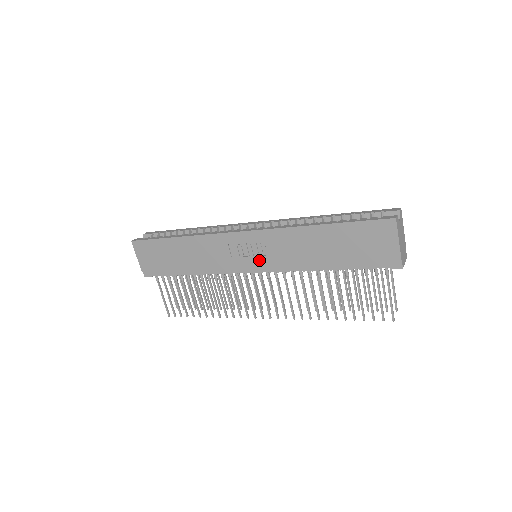
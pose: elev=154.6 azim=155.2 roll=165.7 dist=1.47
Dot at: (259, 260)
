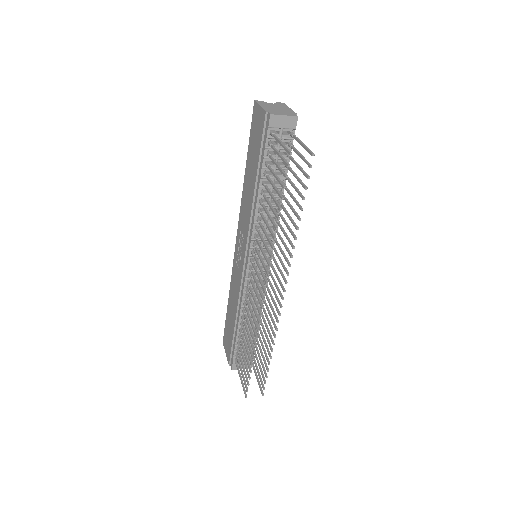
Dot at: (244, 247)
